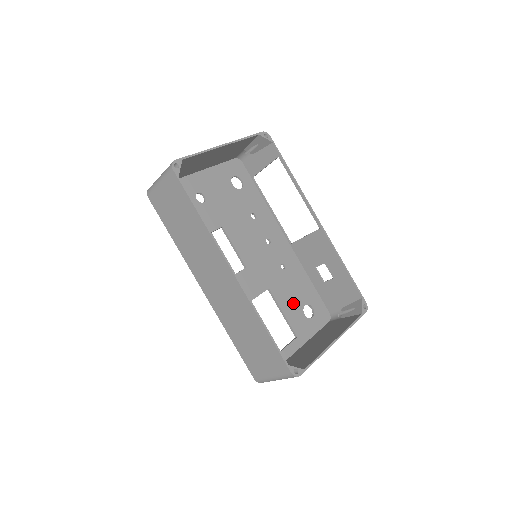
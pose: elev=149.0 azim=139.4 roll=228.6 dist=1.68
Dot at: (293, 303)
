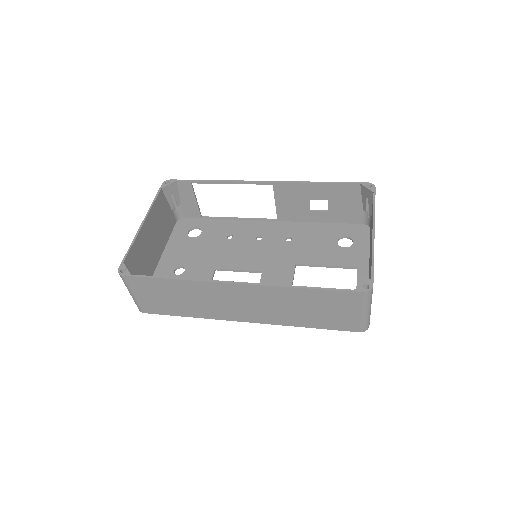
Dot at: (326, 251)
